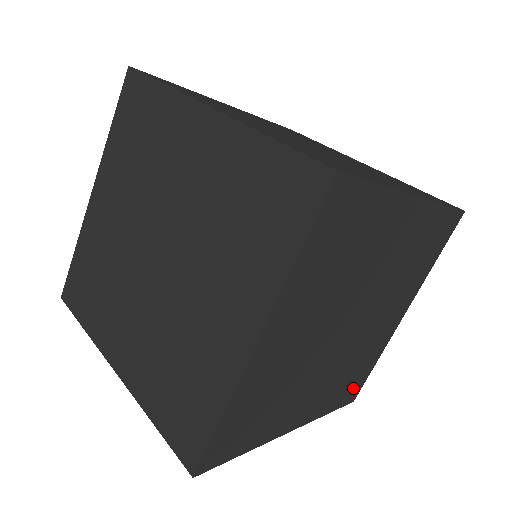
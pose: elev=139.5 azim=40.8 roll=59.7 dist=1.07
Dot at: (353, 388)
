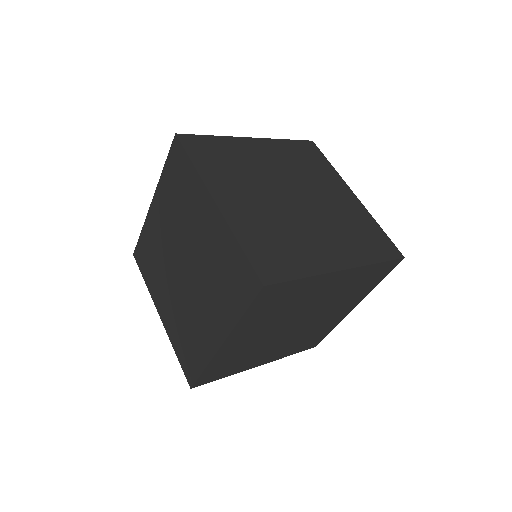
Dot at: (313, 342)
